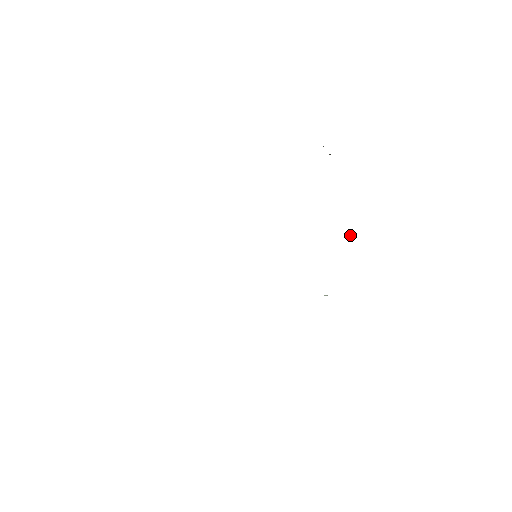
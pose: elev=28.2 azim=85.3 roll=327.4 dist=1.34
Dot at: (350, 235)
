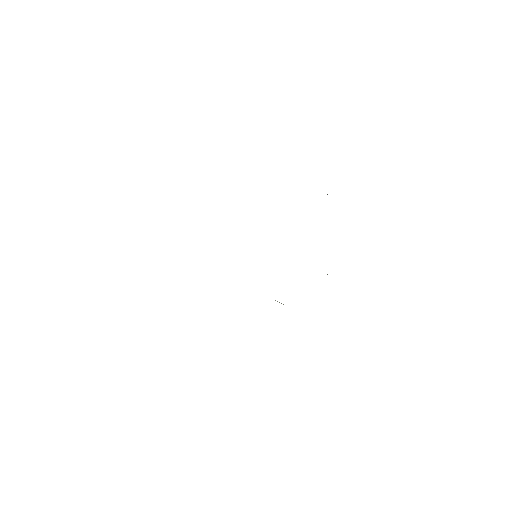
Dot at: occluded
